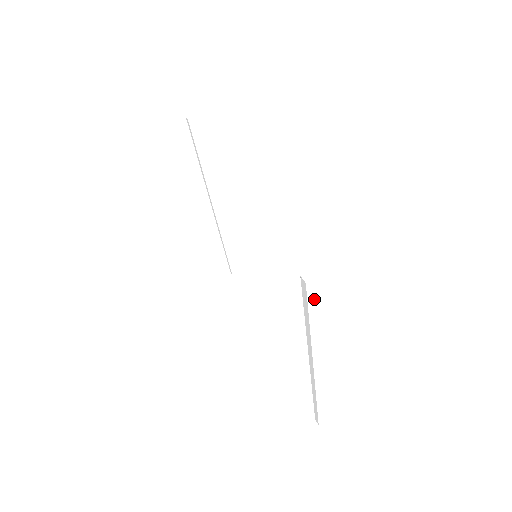
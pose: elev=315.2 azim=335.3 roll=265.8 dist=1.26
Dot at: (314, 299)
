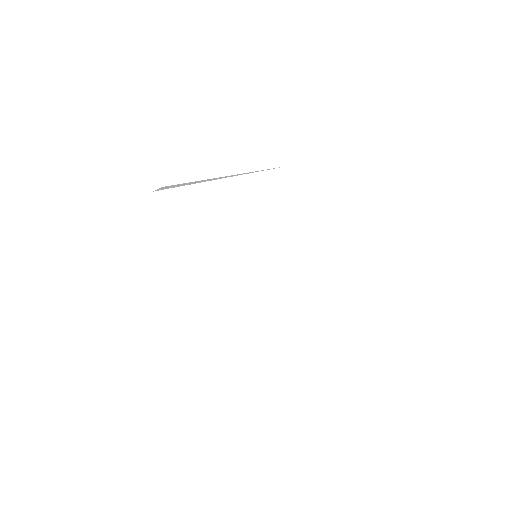
Dot at: occluded
